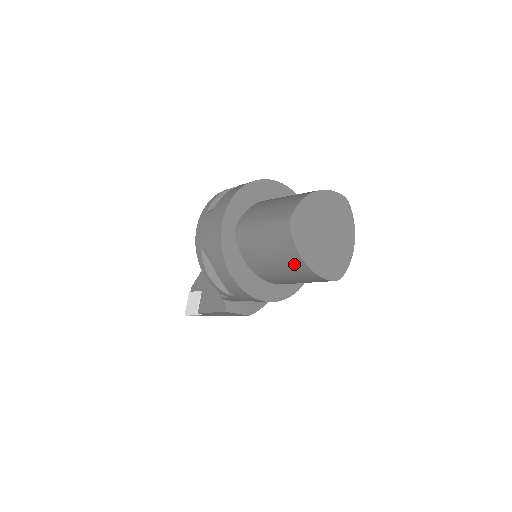
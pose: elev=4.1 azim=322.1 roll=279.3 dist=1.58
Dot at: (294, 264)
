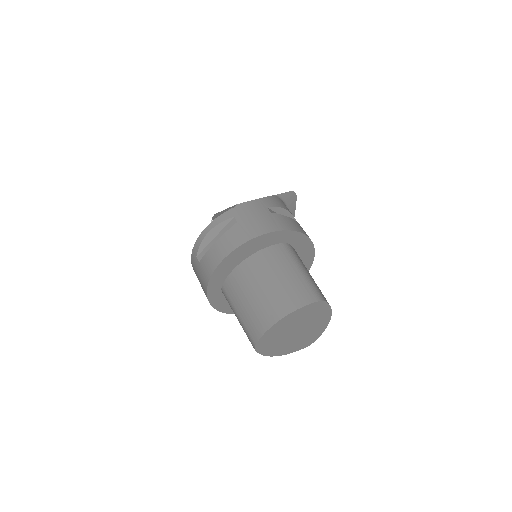
Dot at: occluded
